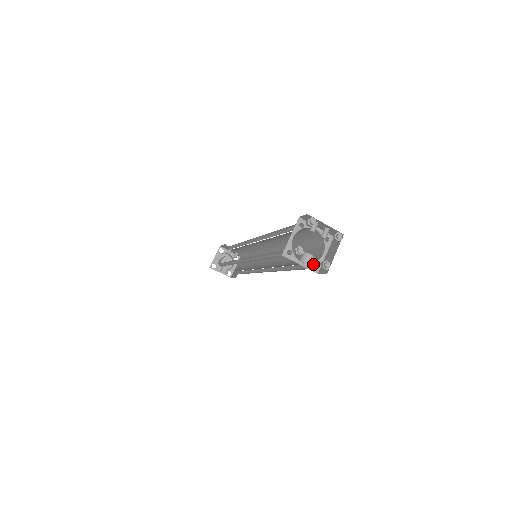
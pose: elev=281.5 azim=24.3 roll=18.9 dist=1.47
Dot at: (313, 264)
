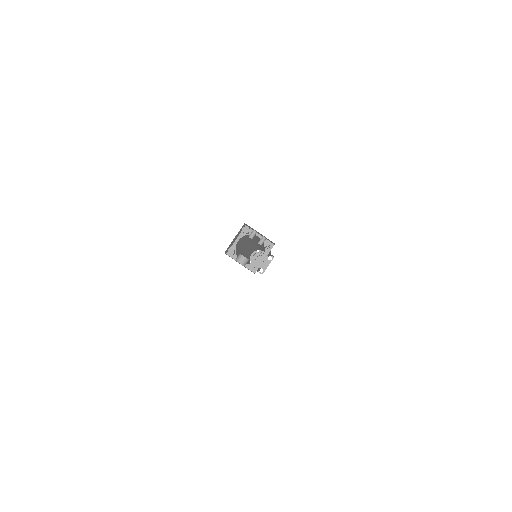
Dot at: occluded
